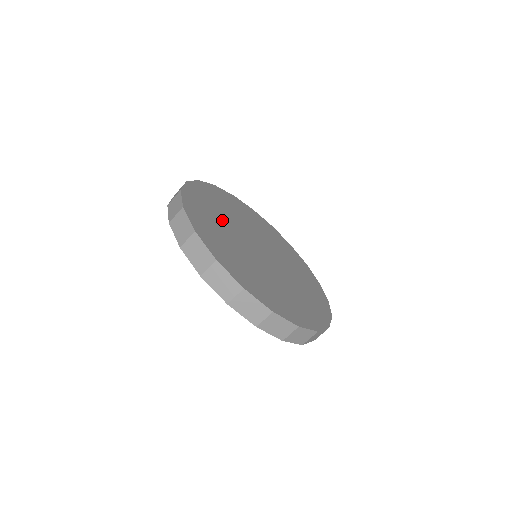
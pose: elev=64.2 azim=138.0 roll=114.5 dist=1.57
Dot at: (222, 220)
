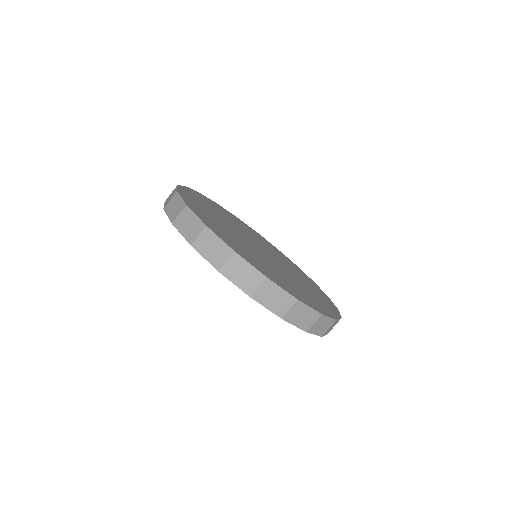
Dot at: (219, 217)
